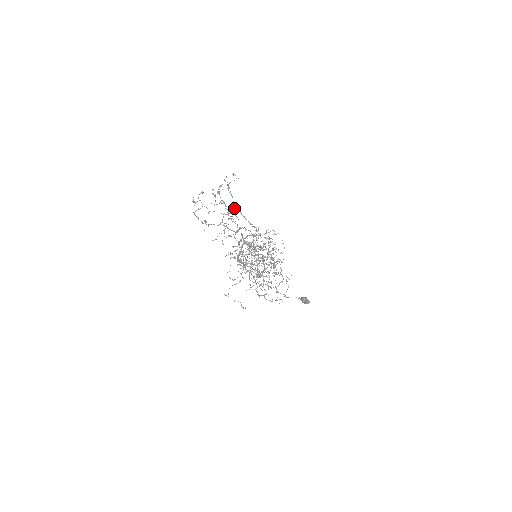
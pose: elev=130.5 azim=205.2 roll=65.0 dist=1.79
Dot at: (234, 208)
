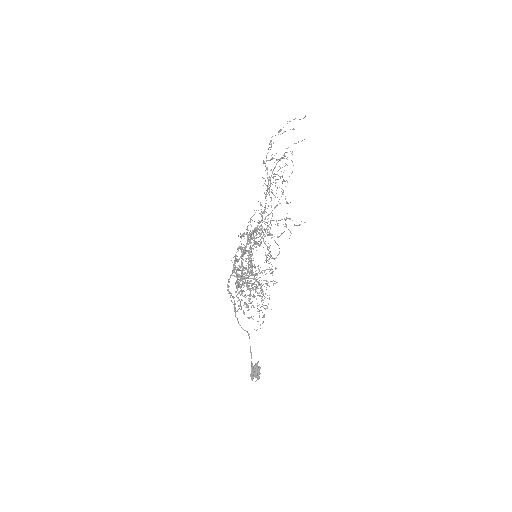
Dot at: (283, 181)
